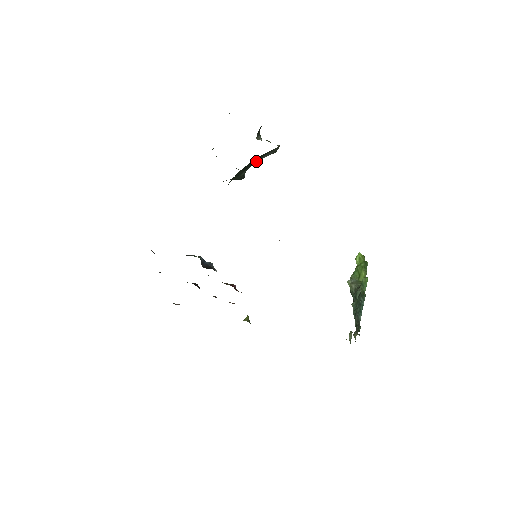
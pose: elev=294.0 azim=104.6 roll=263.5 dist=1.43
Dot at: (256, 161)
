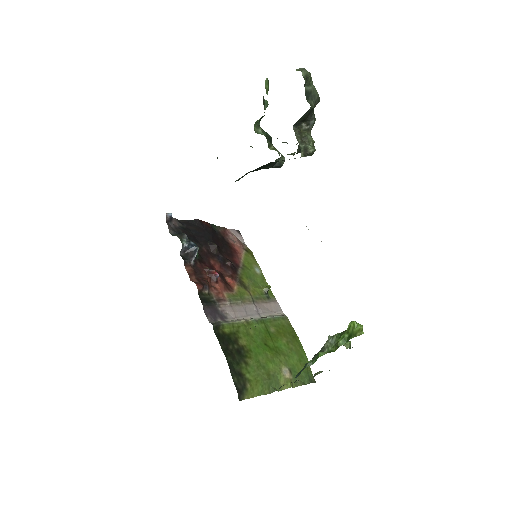
Dot at: (294, 154)
